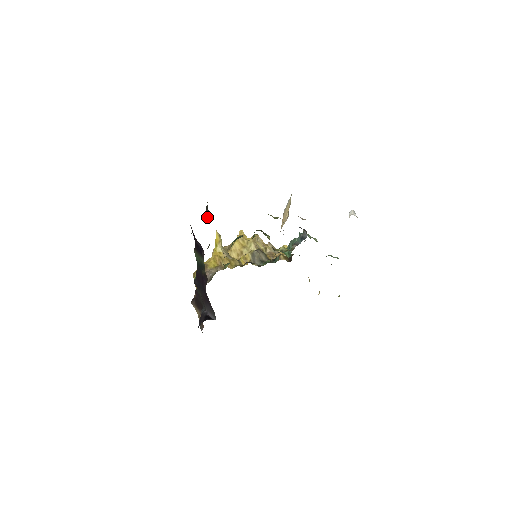
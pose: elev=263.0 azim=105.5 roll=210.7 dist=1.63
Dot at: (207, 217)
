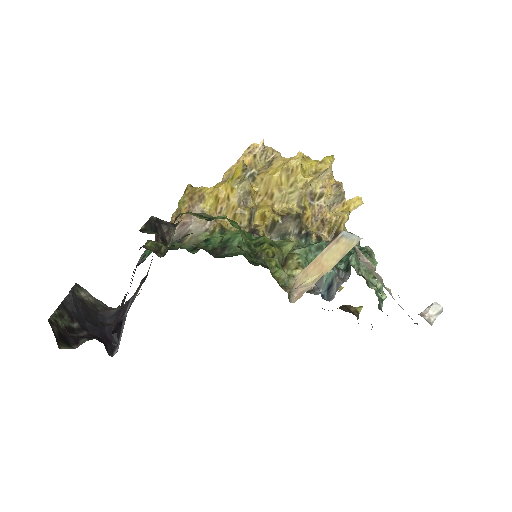
Dot at: occluded
